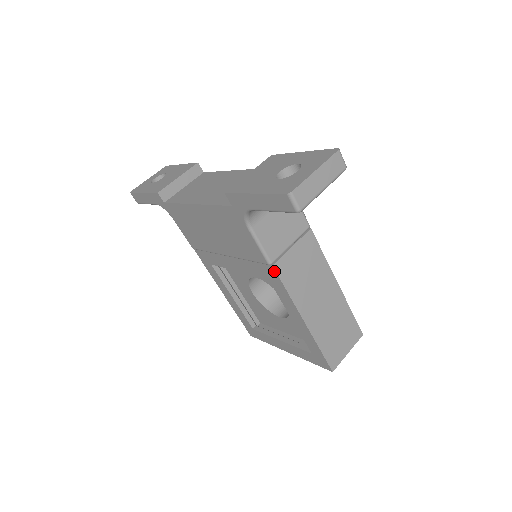
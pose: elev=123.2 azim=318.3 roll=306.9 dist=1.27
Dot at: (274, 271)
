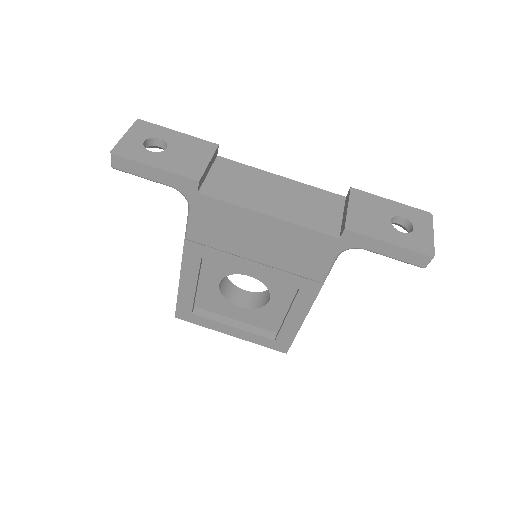
Dot at: (319, 287)
